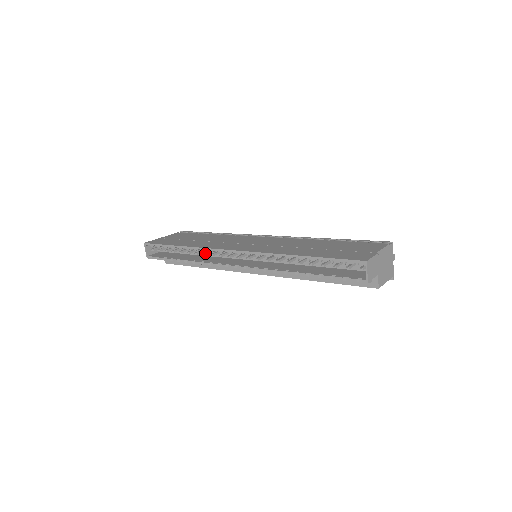
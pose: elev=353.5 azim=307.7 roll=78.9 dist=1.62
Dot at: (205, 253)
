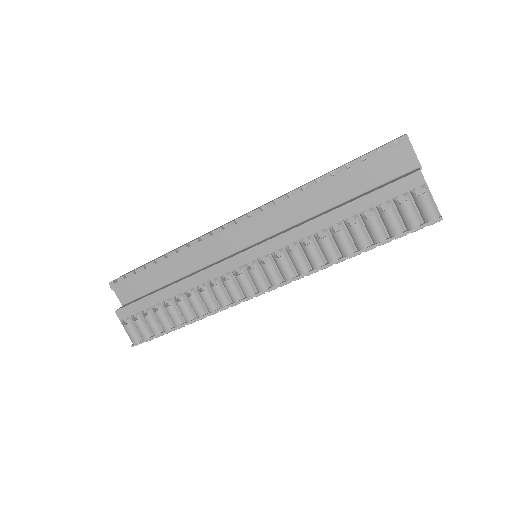
Dot at: occluded
